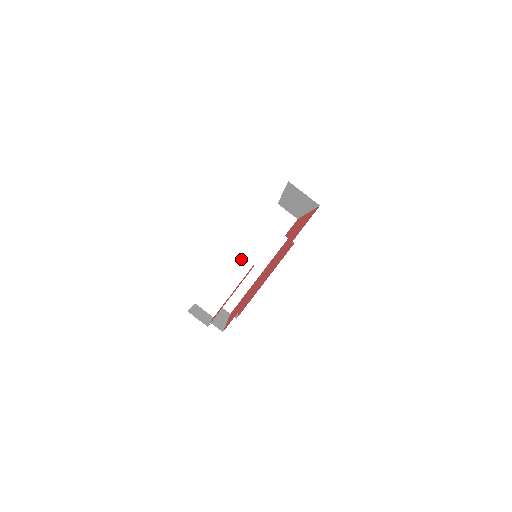
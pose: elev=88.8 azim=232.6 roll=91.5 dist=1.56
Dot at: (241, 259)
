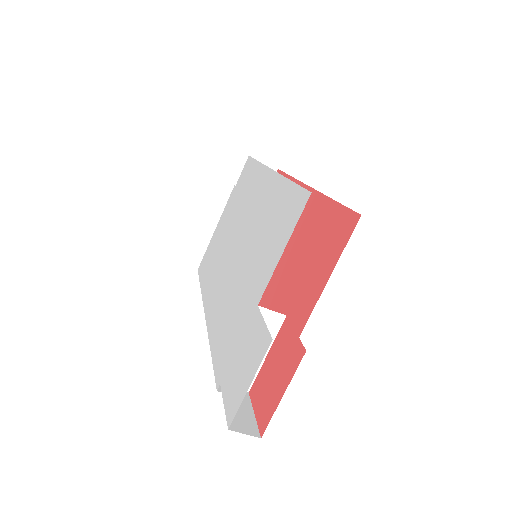
Dot at: (268, 314)
